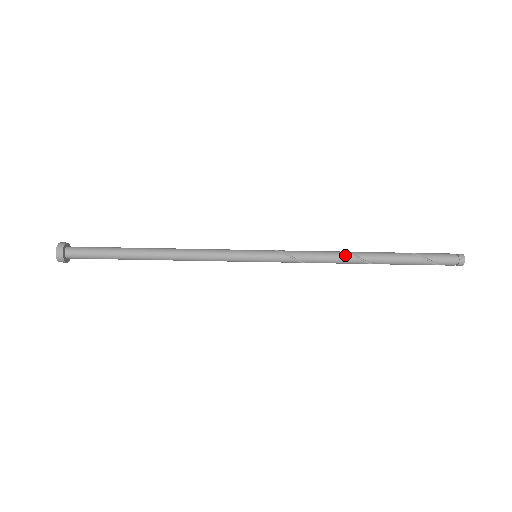
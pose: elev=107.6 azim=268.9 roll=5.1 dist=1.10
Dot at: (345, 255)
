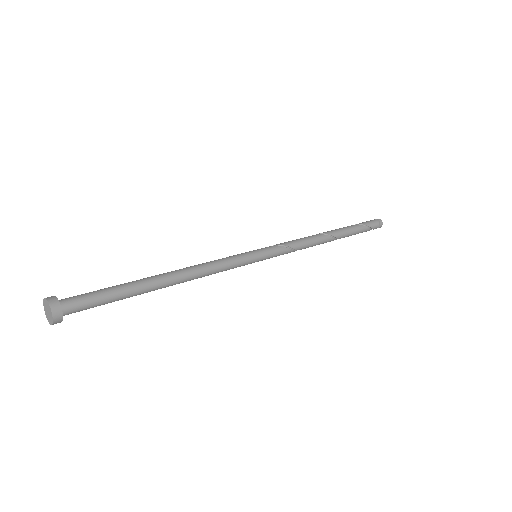
Dot at: (317, 235)
